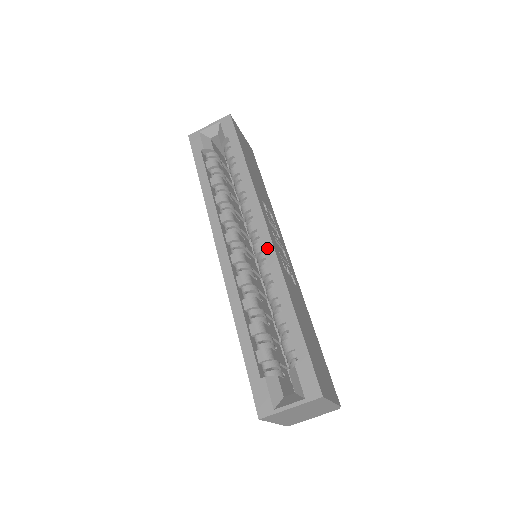
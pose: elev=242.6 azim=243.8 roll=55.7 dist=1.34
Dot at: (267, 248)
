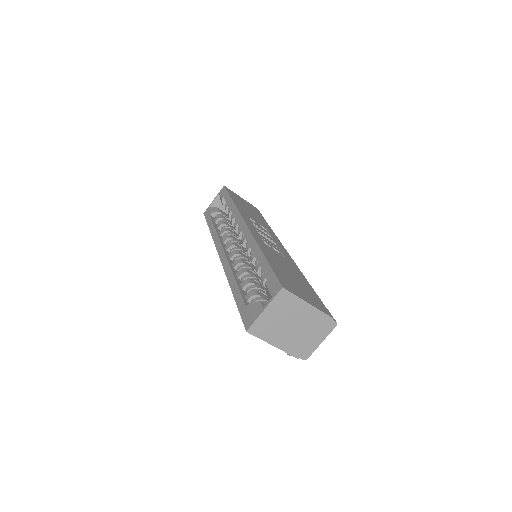
Dot at: (246, 233)
